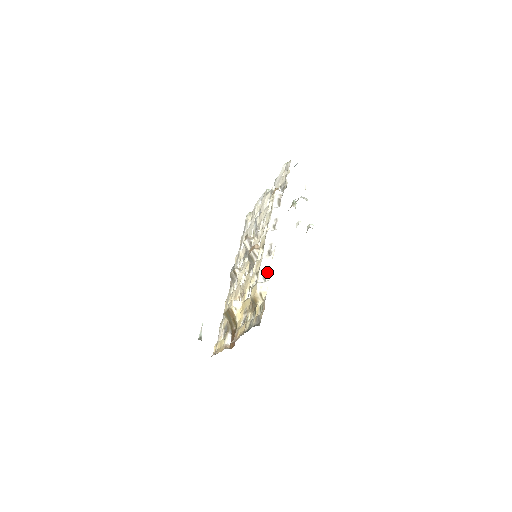
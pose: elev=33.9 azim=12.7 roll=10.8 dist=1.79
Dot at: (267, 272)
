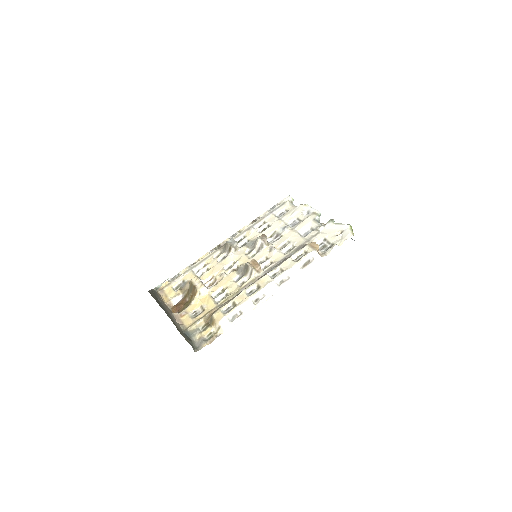
Dot at: (240, 316)
